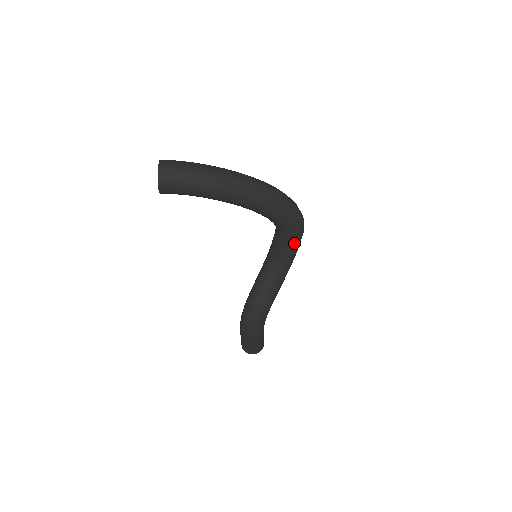
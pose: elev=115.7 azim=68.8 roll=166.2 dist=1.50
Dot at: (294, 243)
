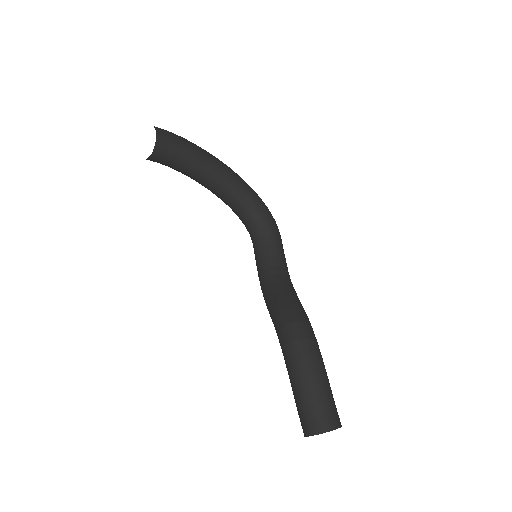
Dot at: (280, 241)
